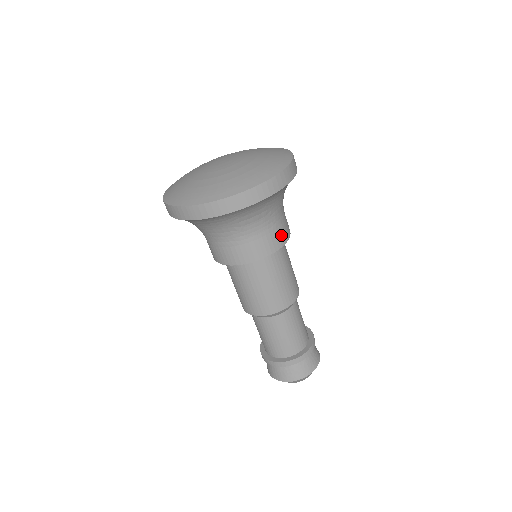
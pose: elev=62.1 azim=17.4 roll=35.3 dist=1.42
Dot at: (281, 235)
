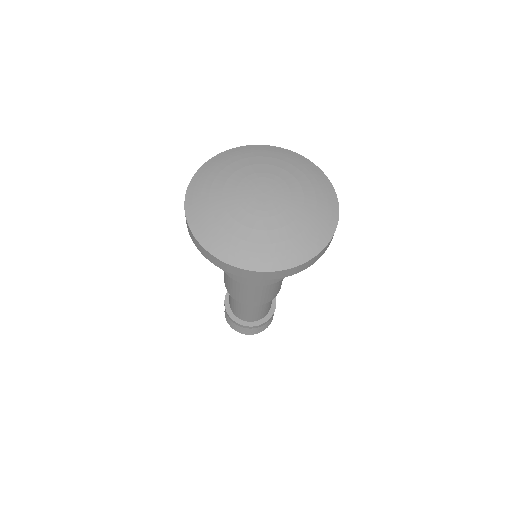
Dot at: occluded
